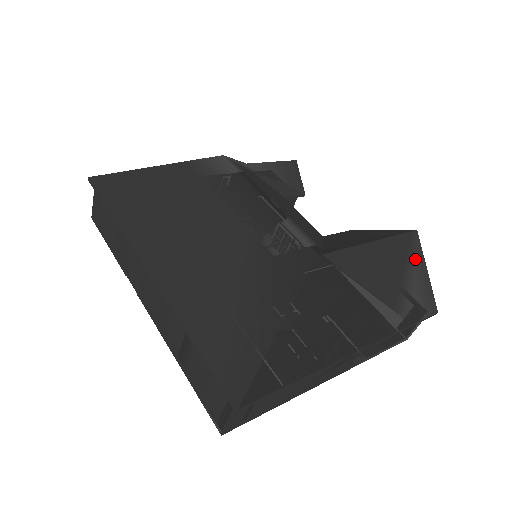
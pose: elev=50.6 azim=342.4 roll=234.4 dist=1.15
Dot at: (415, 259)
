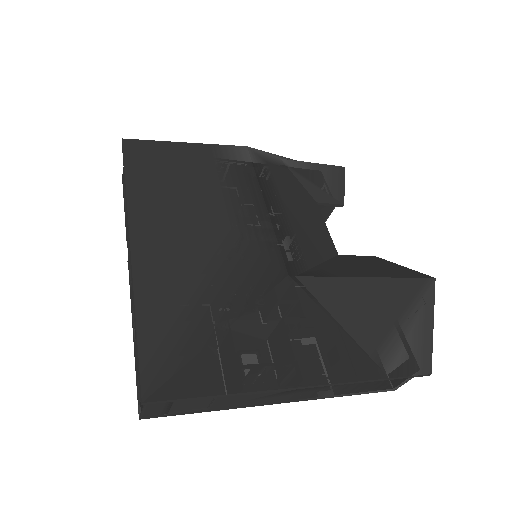
Dot at: (420, 309)
